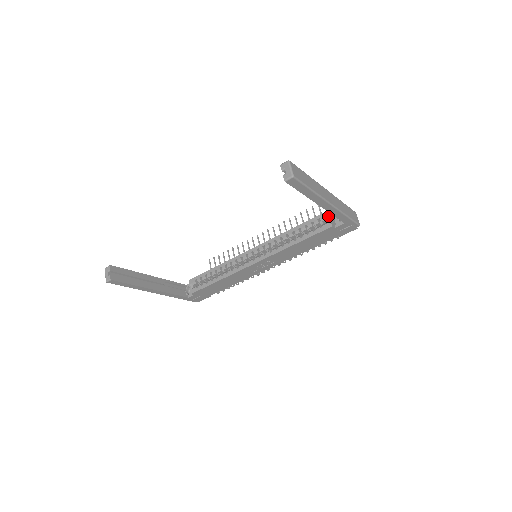
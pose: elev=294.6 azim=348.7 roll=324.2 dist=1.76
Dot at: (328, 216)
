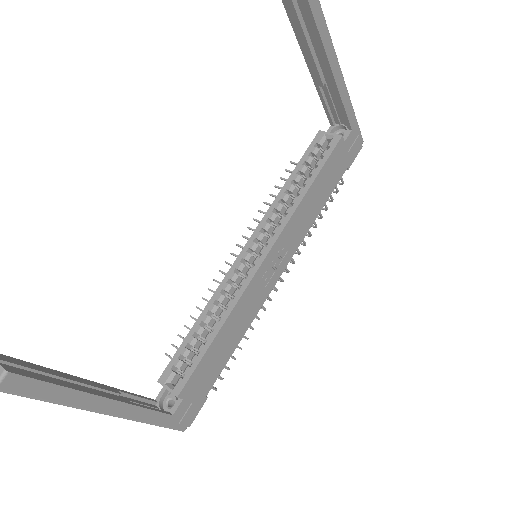
Dot at: (326, 133)
